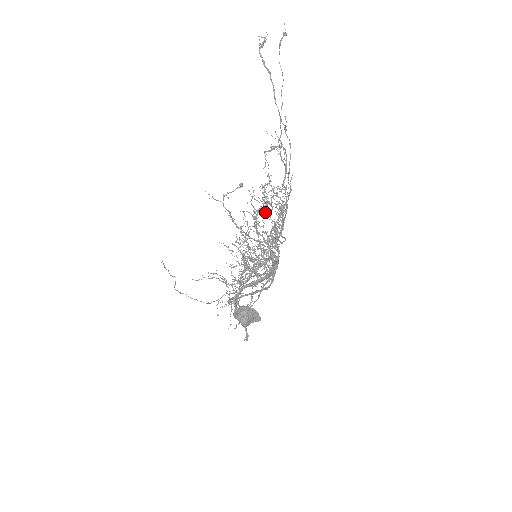
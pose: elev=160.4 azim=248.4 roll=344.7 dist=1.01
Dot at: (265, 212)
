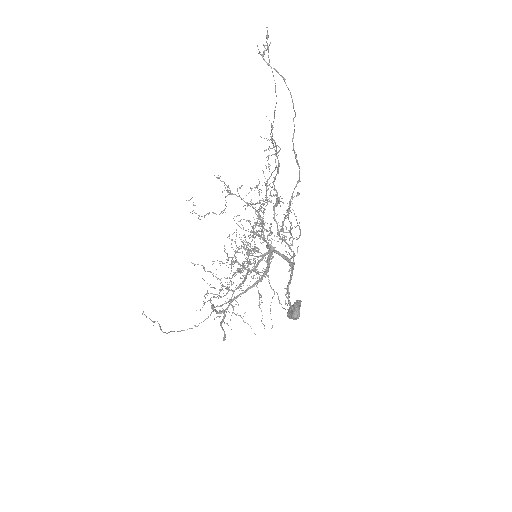
Dot at: (219, 214)
